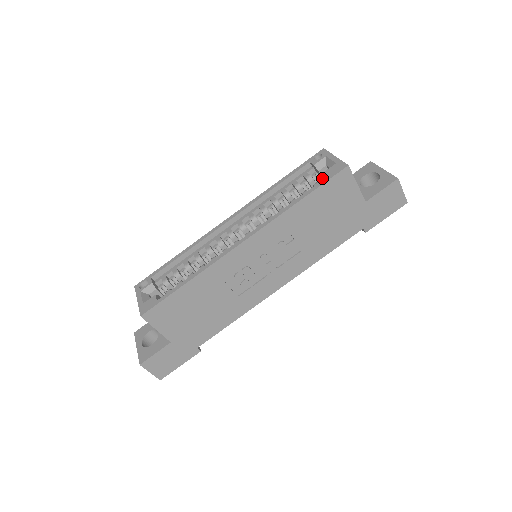
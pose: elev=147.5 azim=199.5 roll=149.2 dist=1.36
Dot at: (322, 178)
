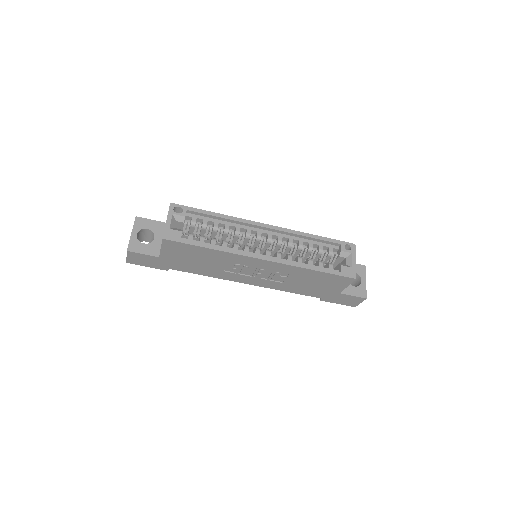
Dot at: (336, 259)
